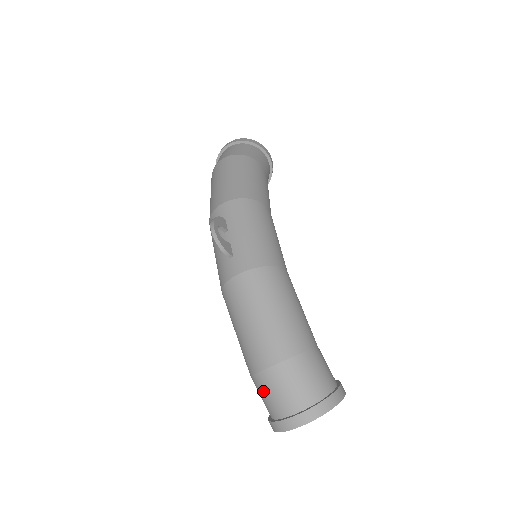
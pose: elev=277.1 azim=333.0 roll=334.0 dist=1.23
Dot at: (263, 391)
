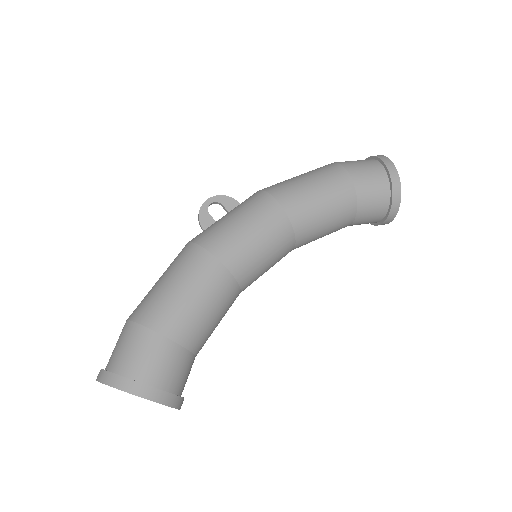
Dot at: occluded
